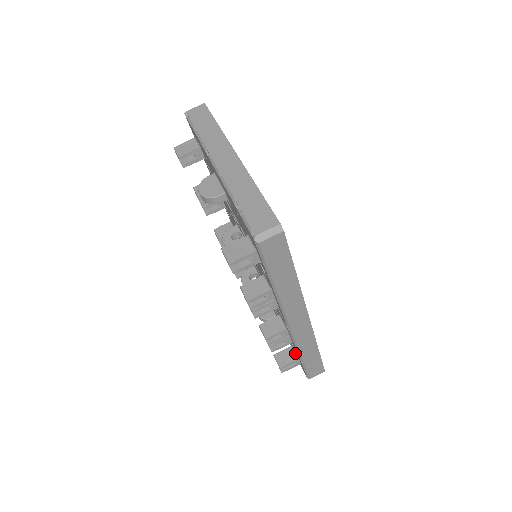
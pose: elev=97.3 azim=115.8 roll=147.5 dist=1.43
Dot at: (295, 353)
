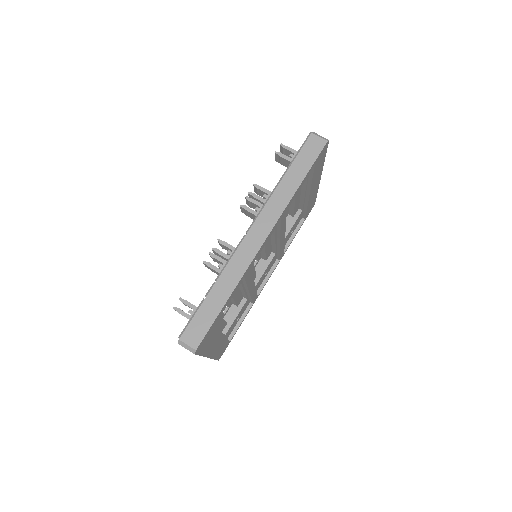
Dot at: occluded
